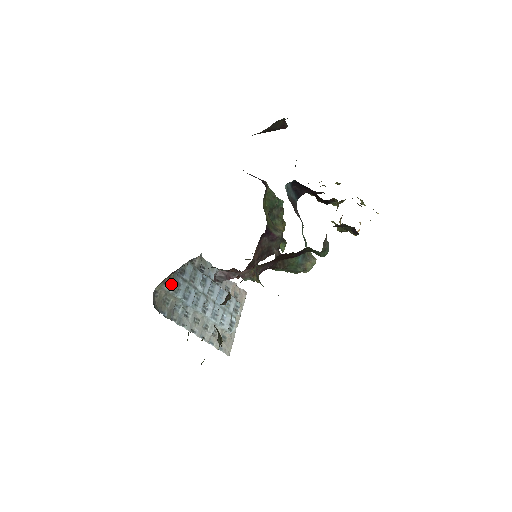
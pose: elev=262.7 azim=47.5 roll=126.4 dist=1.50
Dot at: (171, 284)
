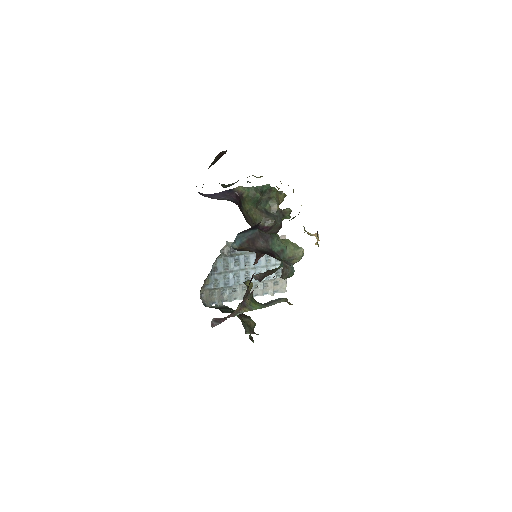
Dot at: (209, 284)
